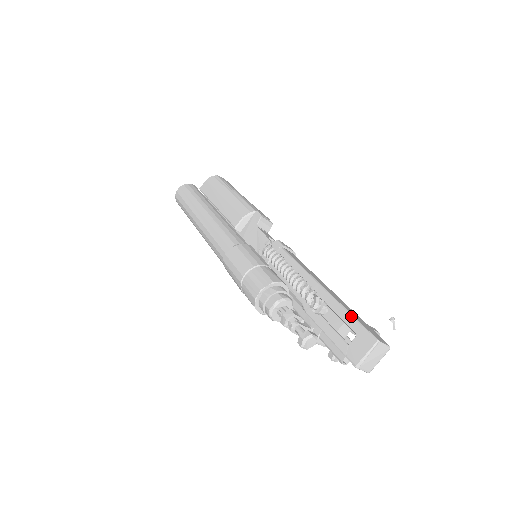
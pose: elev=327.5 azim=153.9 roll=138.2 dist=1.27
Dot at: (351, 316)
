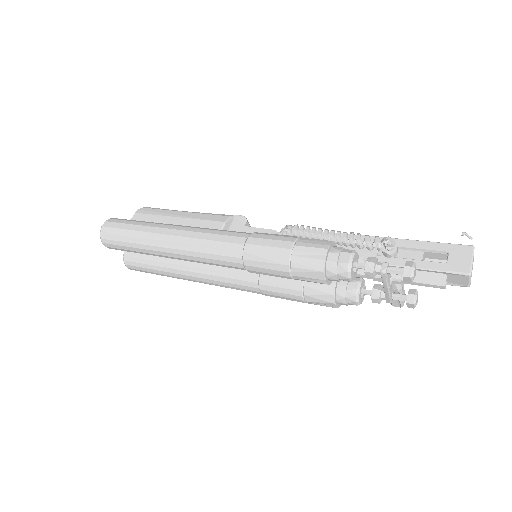
Dot at: (430, 242)
